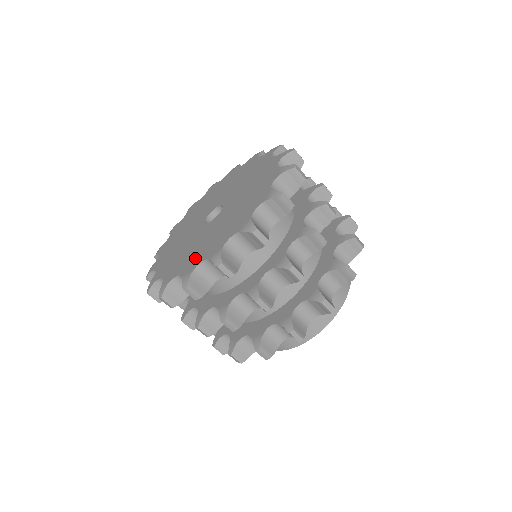
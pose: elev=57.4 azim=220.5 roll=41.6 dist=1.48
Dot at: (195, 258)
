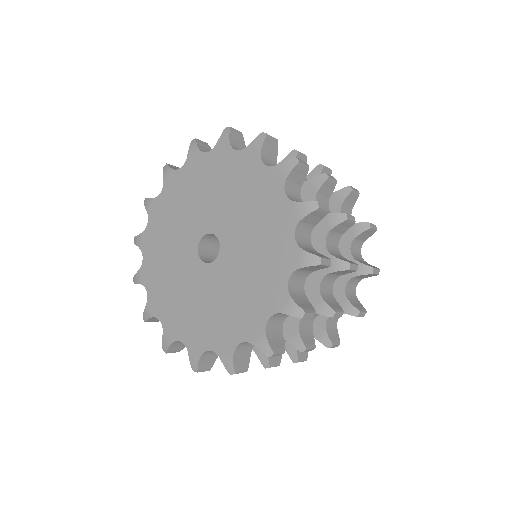
Dot at: (224, 331)
